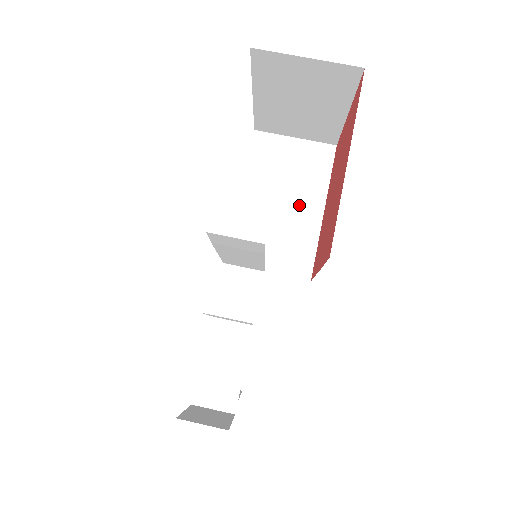
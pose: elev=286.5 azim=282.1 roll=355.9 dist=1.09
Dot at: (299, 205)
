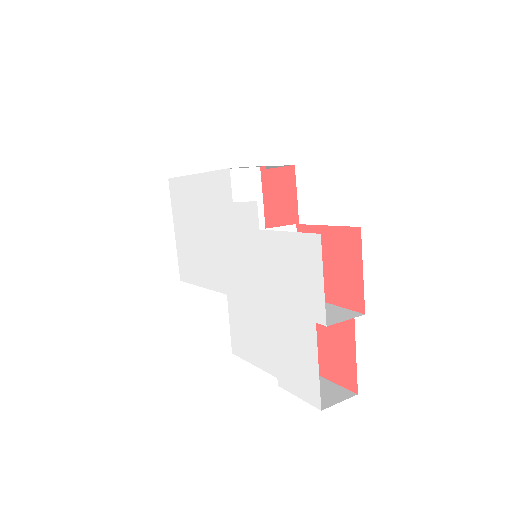
Dot at: occluded
